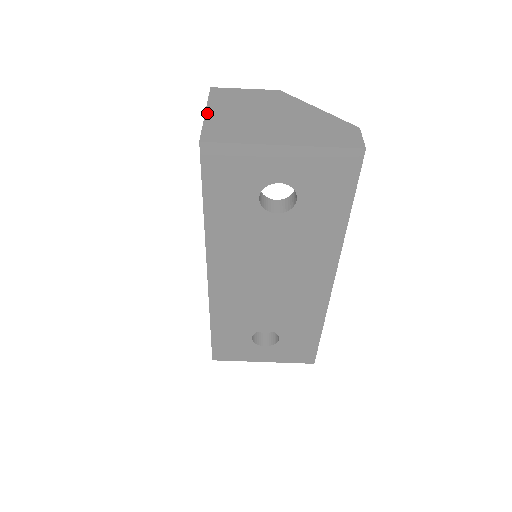
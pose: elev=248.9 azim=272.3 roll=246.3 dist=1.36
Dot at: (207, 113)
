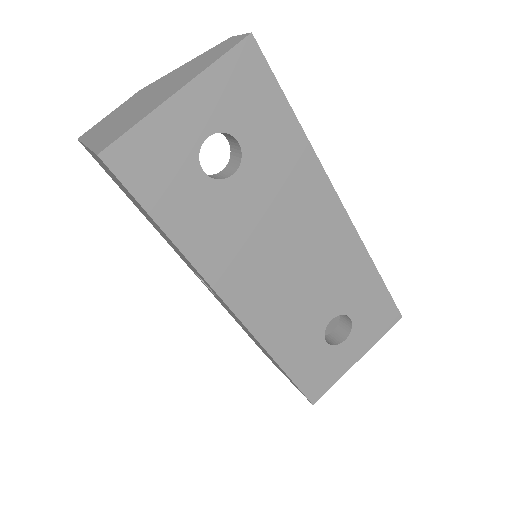
Dot at: (88, 145)
